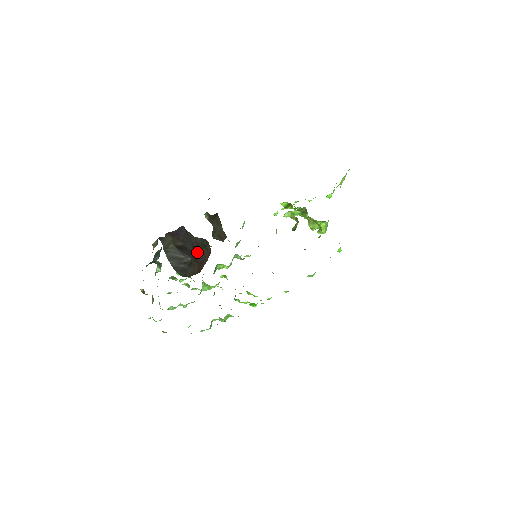
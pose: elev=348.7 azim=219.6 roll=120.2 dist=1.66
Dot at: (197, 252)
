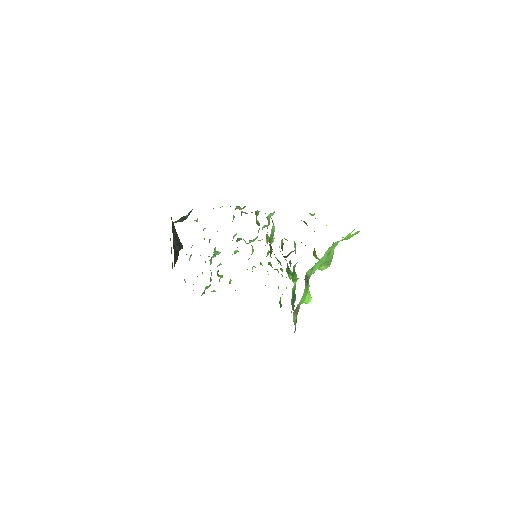
Dot at: occluded
